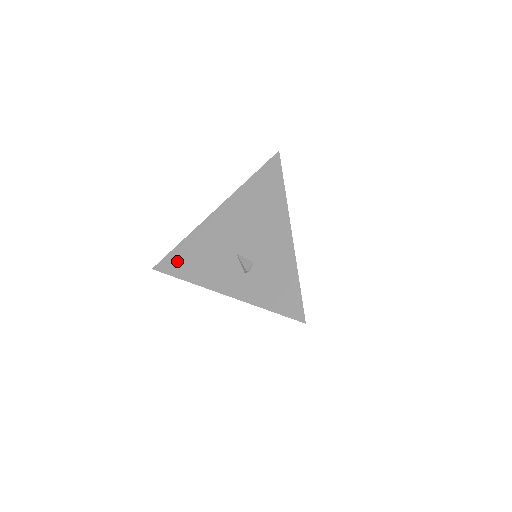
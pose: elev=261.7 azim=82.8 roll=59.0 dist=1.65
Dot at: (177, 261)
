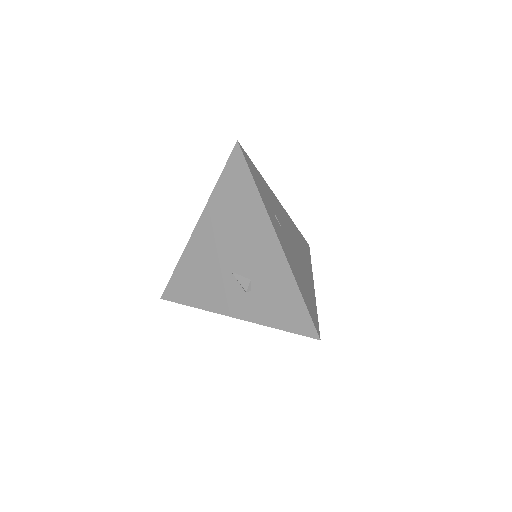
Dot at: (179, 288)
